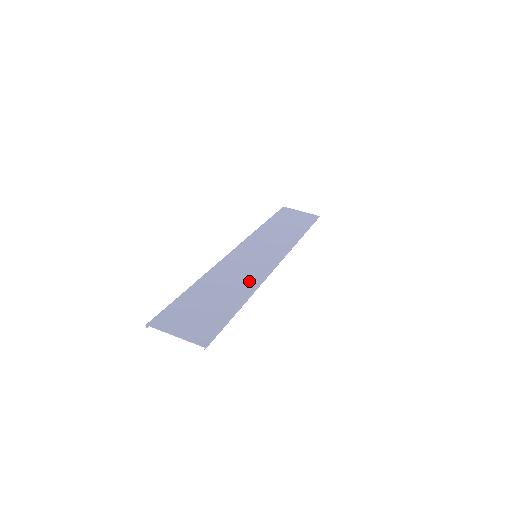
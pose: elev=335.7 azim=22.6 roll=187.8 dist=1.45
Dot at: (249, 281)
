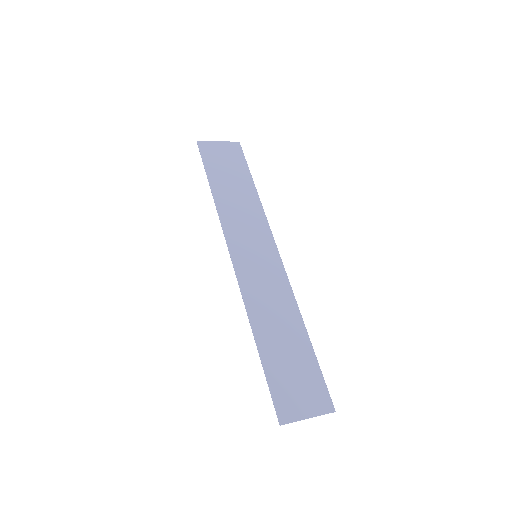
Dot at: (286, 301)
